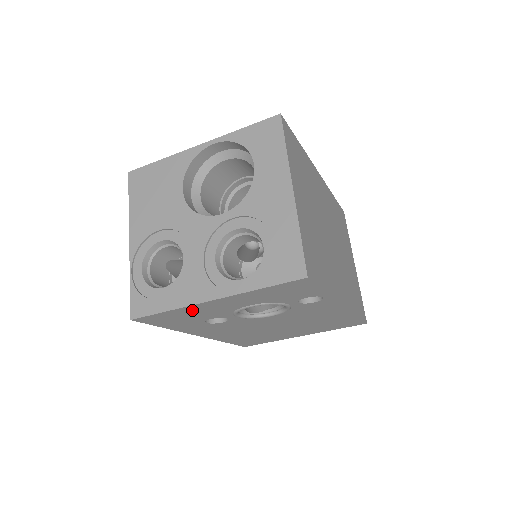
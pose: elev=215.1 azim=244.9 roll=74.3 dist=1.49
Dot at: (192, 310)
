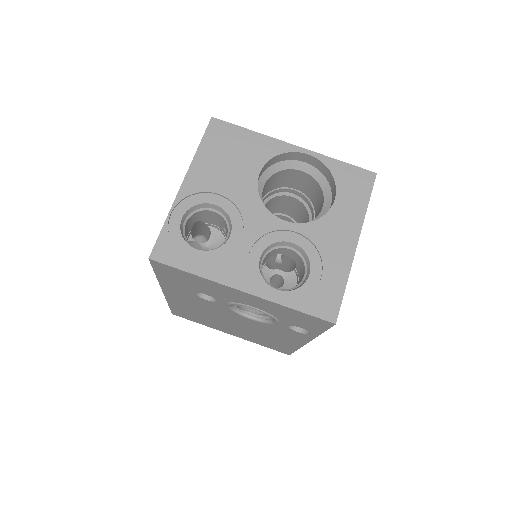
Dot at: (210, 284)
